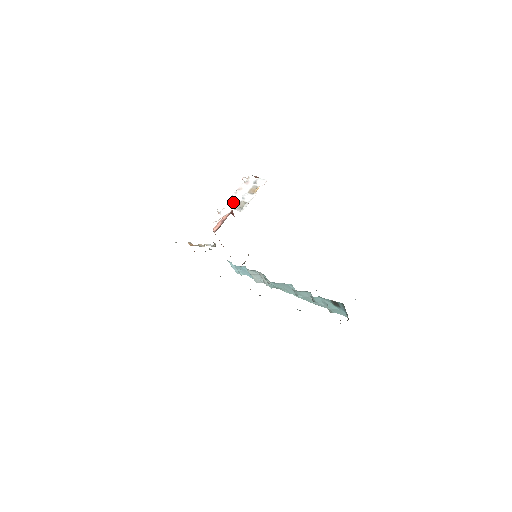
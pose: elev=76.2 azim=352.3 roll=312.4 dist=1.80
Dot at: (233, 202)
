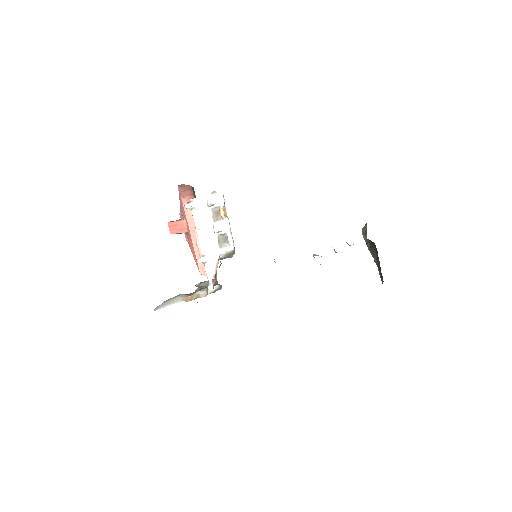
Dot at: (209, 243)
